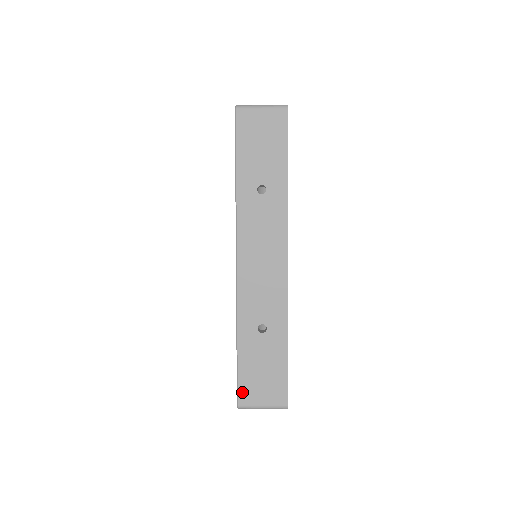
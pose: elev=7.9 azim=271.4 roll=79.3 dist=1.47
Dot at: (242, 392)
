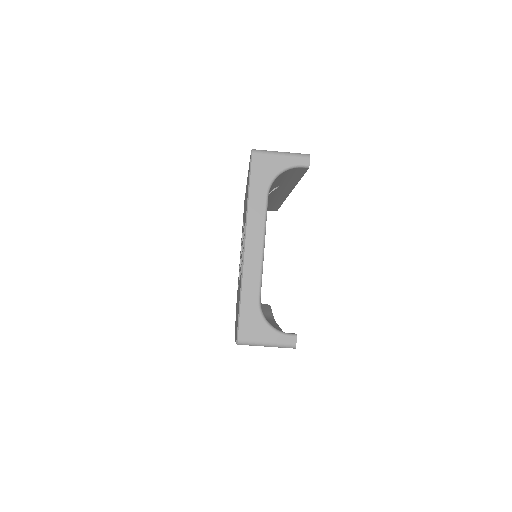
Dot at: occluded
